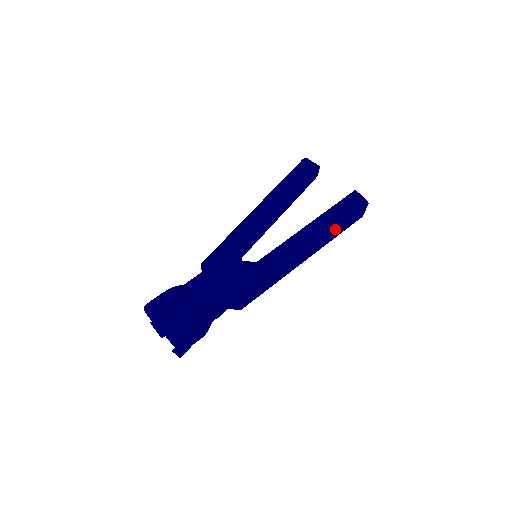
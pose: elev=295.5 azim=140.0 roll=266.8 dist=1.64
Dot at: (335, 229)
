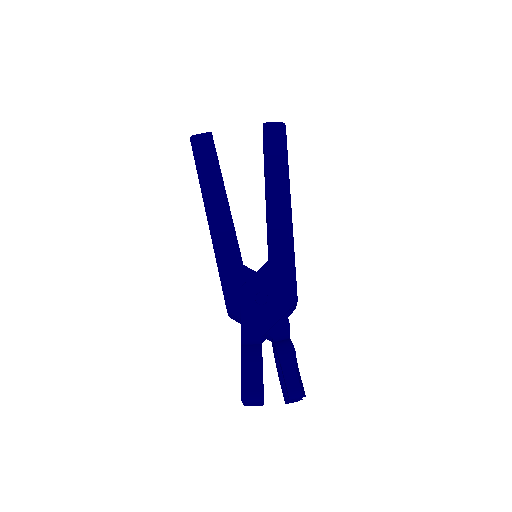
Dot at: (288, 169)
